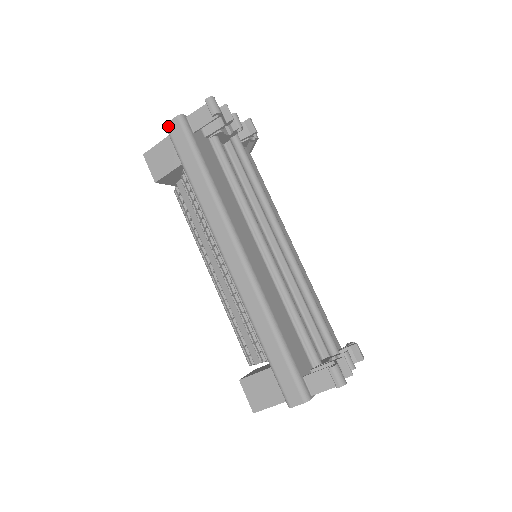
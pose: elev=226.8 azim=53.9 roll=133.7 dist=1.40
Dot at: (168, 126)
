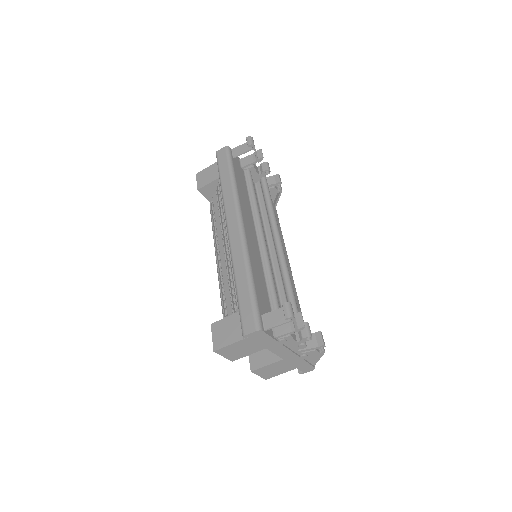
Dot at: (218, 152)
